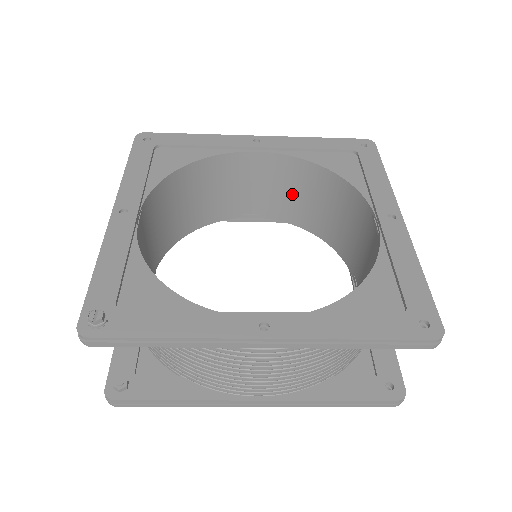
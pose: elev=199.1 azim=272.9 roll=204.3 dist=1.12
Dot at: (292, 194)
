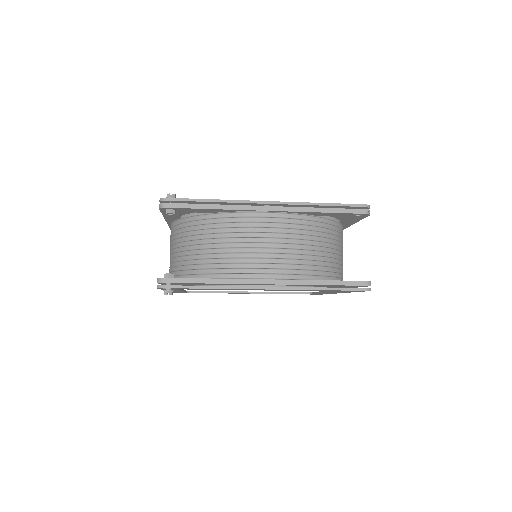
Dot at: occluded
